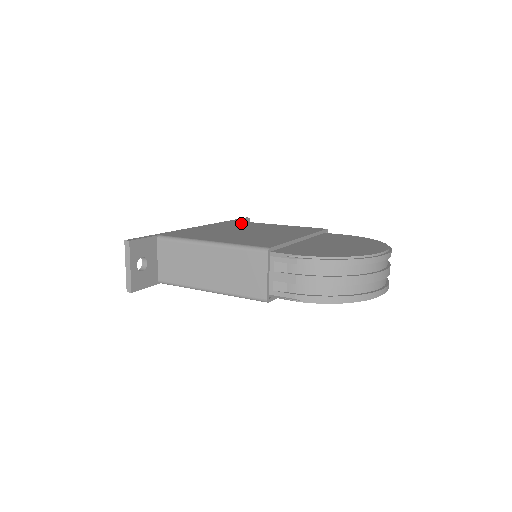
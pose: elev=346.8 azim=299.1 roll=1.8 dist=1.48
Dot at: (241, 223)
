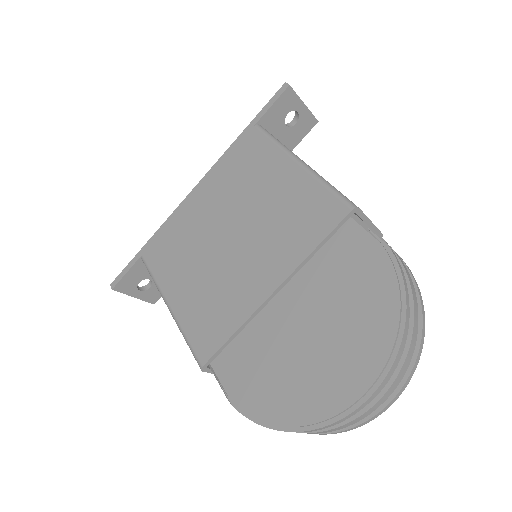
Dot at: (251, 154)
